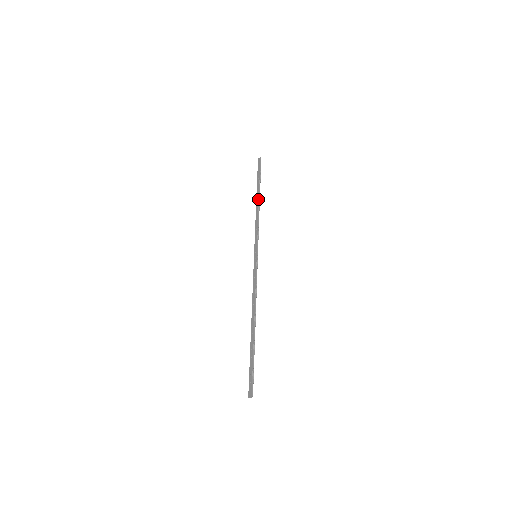
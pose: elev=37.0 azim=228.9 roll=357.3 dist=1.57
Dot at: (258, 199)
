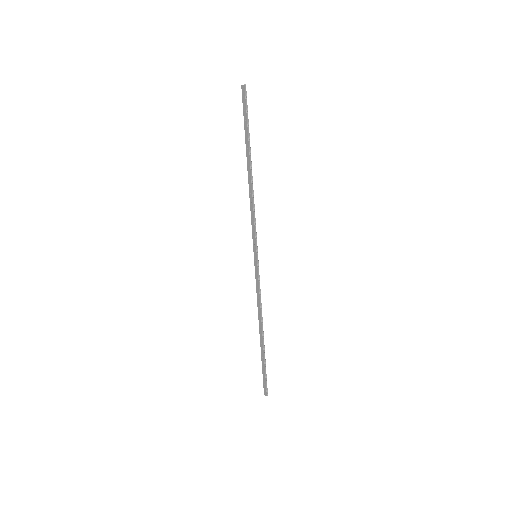
Dot at: (250, 170)
